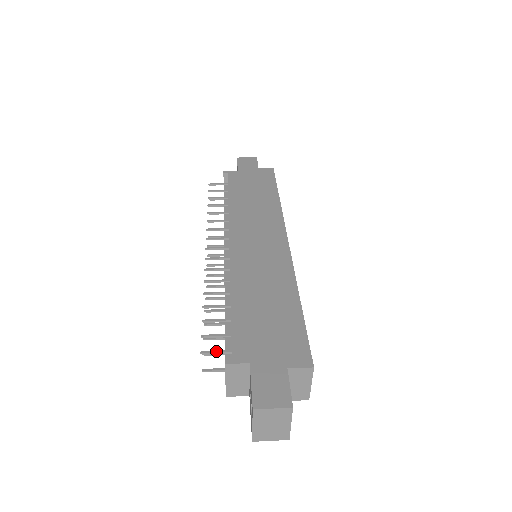
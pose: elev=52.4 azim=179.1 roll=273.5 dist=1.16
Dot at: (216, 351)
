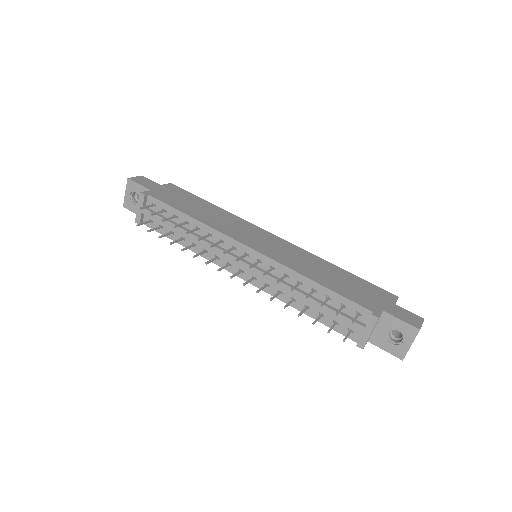
Dot at: (355, 317)
